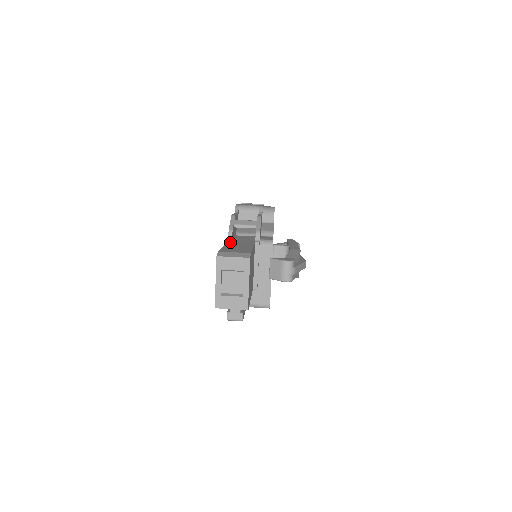
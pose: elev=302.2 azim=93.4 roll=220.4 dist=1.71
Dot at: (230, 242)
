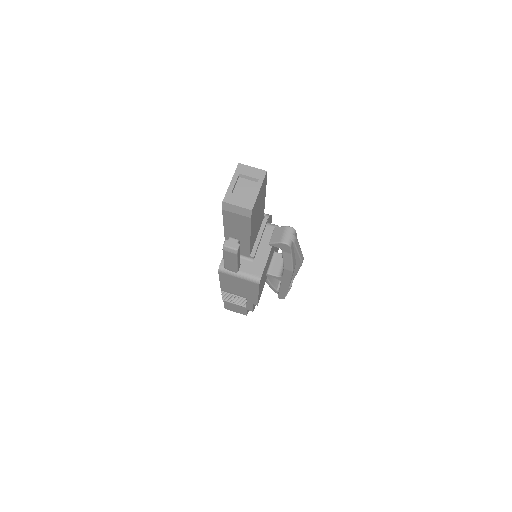
Dot at: occluded
